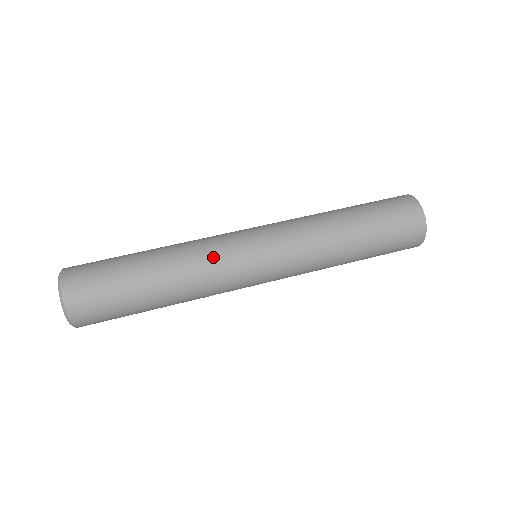
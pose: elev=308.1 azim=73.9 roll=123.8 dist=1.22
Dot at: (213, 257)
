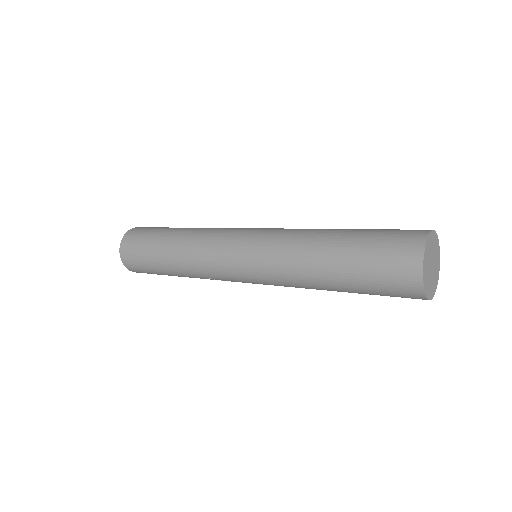
Dot at: (207, 242)
